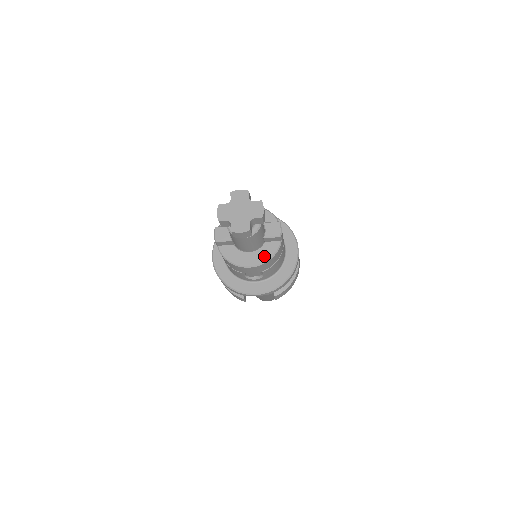
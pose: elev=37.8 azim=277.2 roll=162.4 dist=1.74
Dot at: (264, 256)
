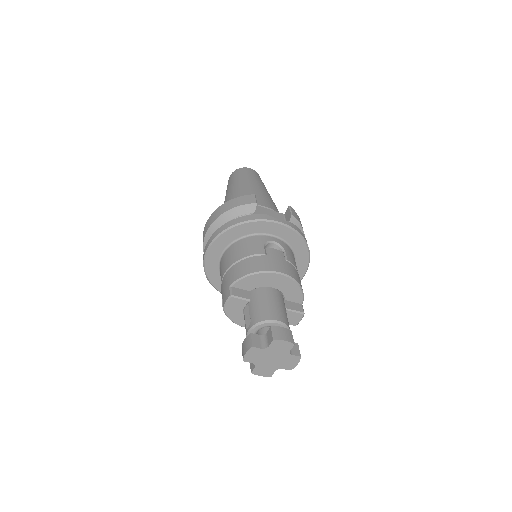
Dot at: occluded
